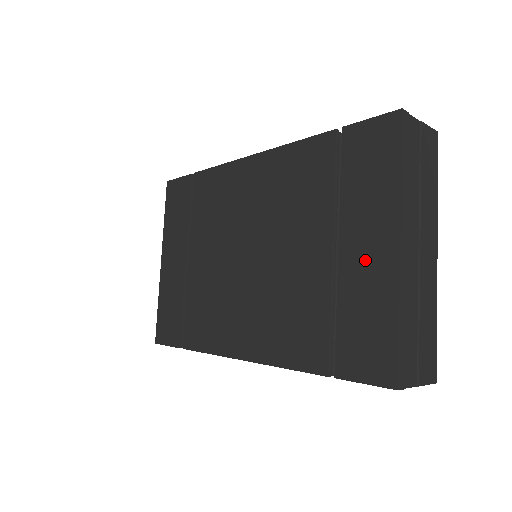
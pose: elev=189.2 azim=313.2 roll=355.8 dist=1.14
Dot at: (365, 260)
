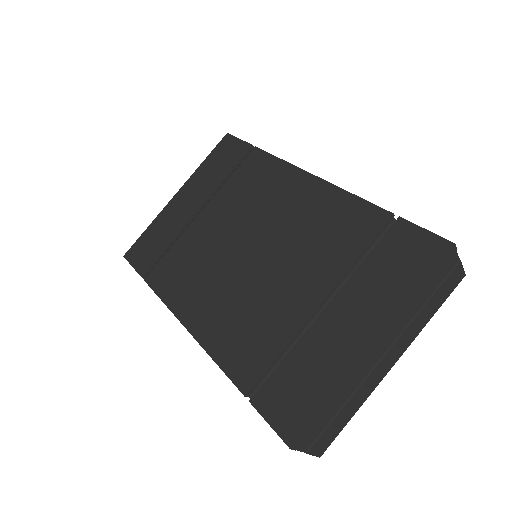
Dot at: (339, 334)
